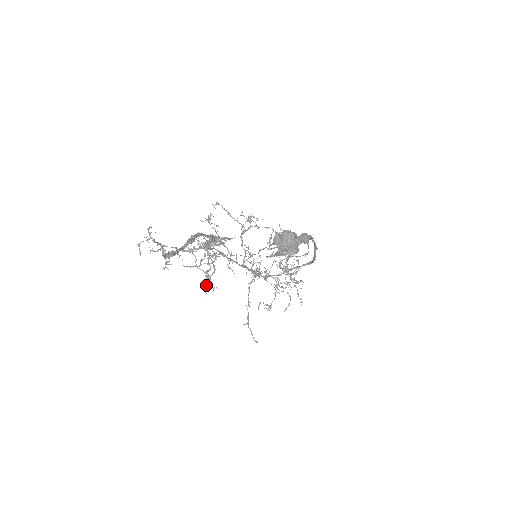
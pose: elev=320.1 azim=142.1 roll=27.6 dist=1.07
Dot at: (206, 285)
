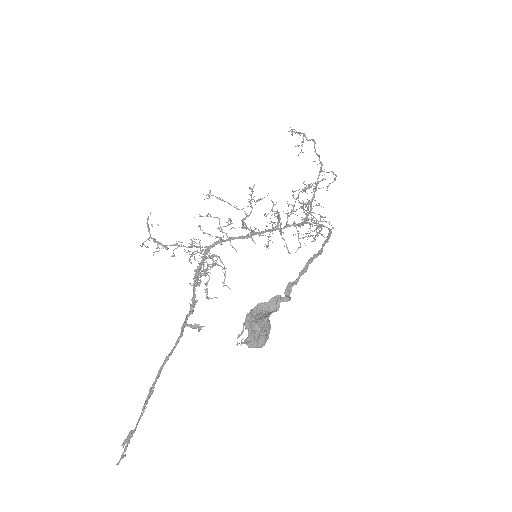
Dot at: (207, 298)
